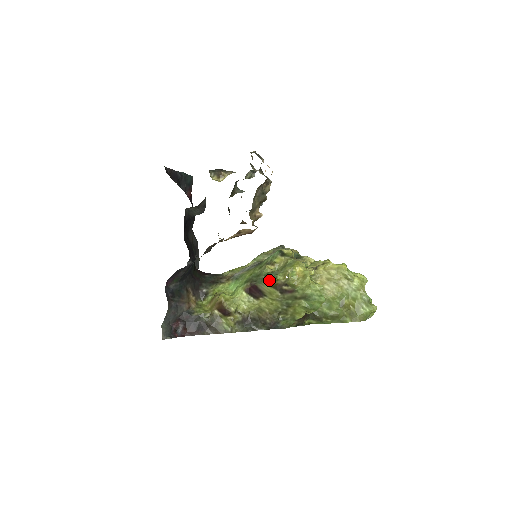
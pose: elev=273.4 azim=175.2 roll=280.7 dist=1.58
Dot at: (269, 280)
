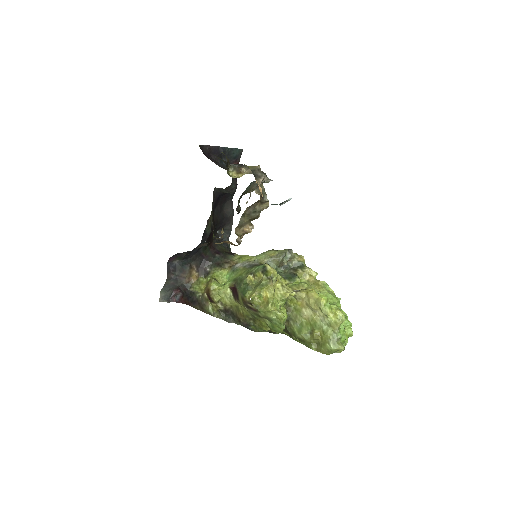
Dot at: (242, 291)
